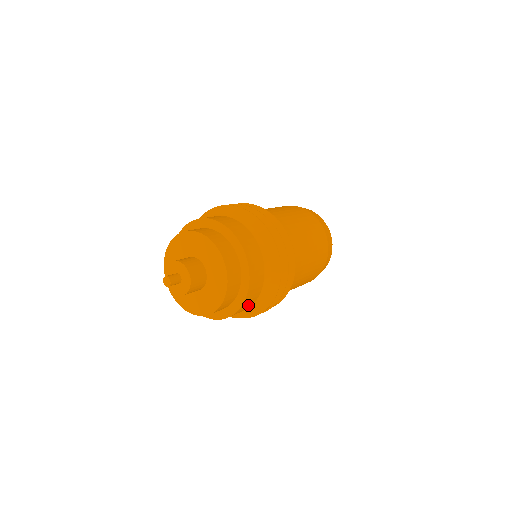
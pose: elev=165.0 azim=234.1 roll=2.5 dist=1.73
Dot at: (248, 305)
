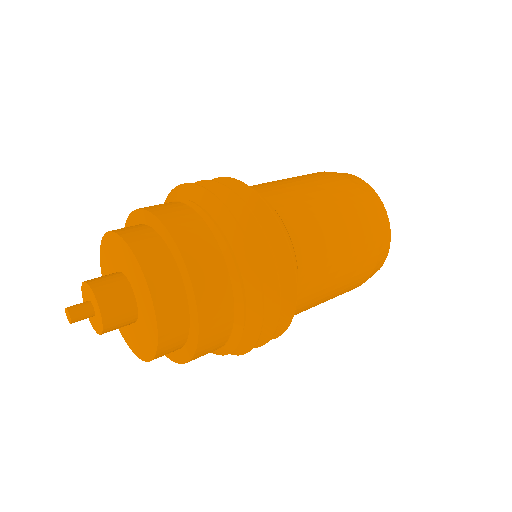
Dot at: (210, 351)
